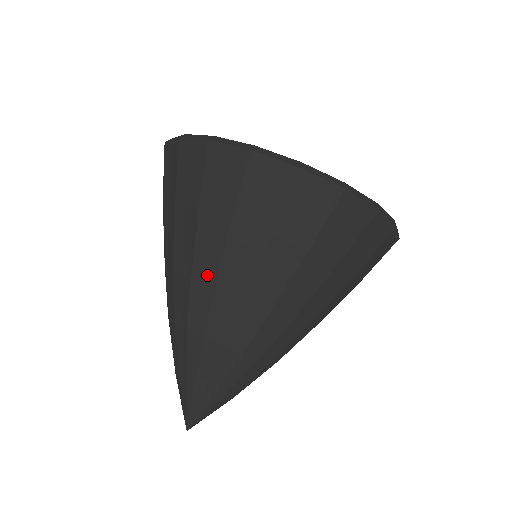
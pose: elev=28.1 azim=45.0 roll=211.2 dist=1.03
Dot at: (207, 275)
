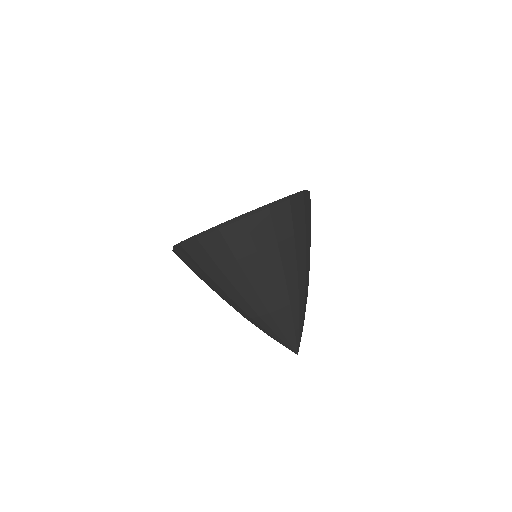
Dot at: (262, 283)
